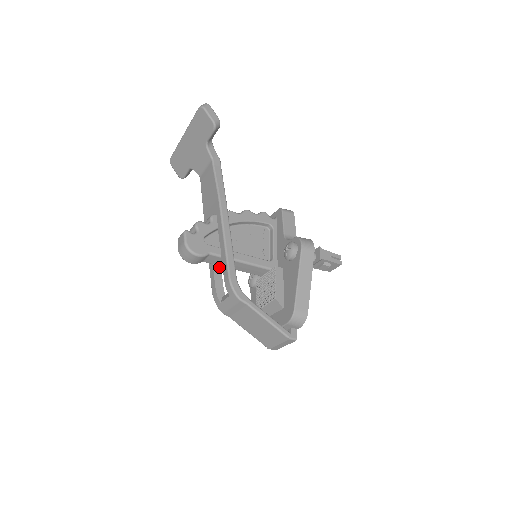
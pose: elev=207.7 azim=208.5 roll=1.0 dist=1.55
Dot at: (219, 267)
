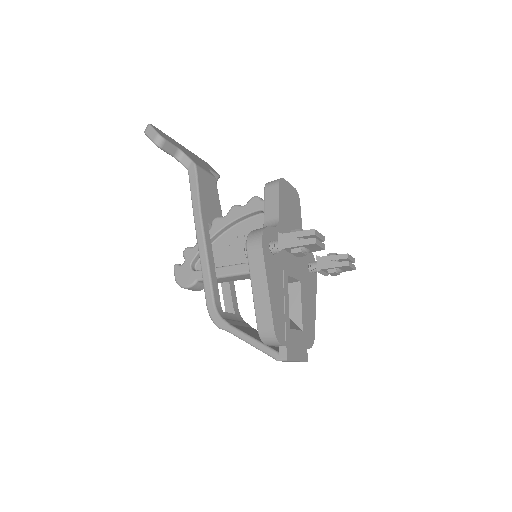
Dot at: (227, 283)
